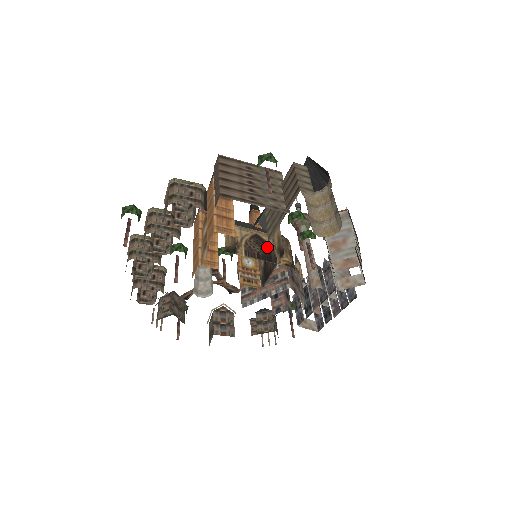
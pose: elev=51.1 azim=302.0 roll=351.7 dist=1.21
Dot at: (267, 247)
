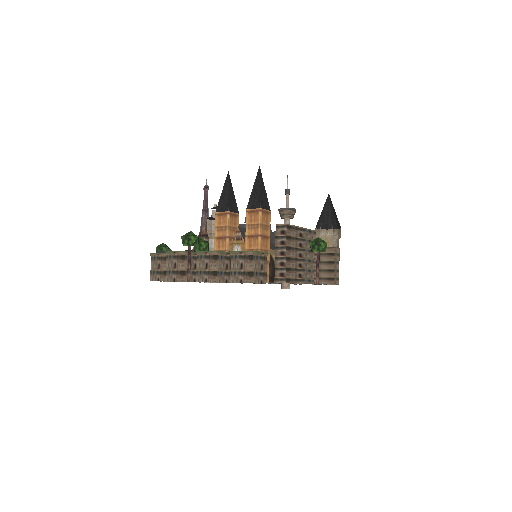
Dot at: (274, 267)
